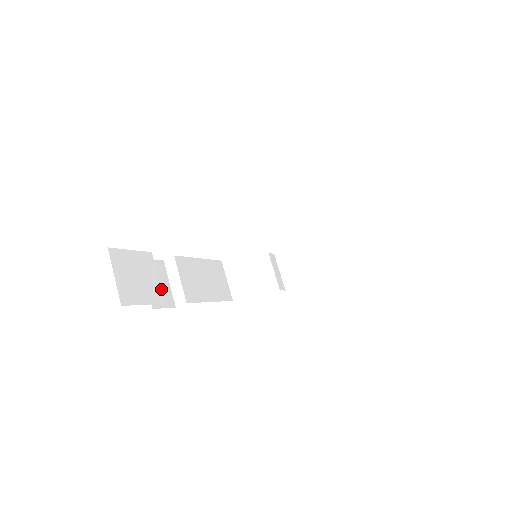
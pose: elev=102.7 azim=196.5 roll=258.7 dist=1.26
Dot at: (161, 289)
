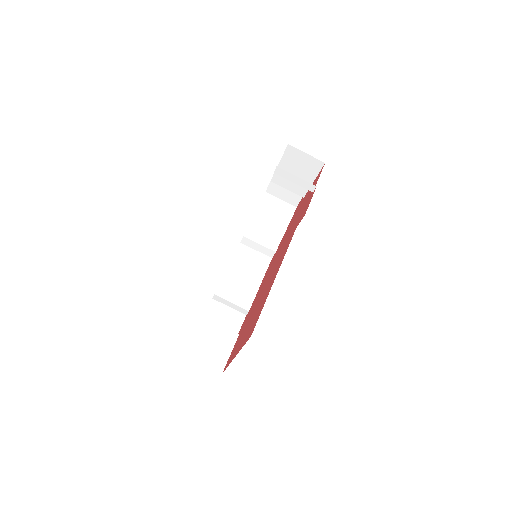
Dot at: (229, 318)
